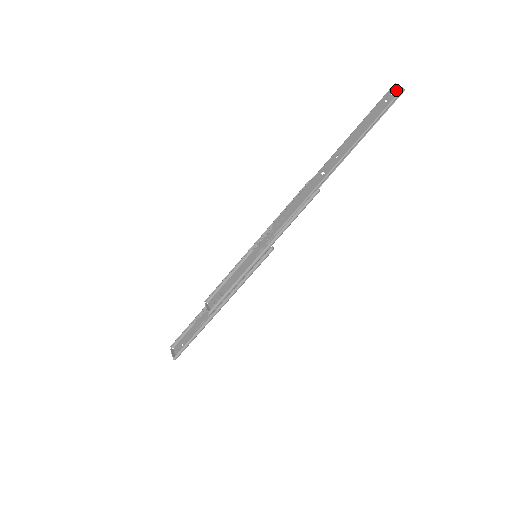
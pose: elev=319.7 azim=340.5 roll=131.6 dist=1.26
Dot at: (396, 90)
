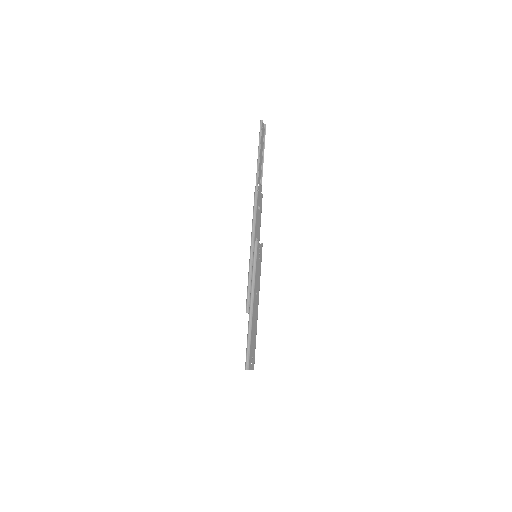
Dot at: (261, 125)
